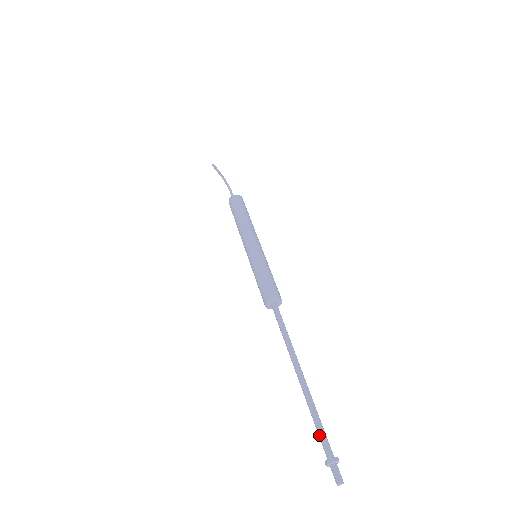
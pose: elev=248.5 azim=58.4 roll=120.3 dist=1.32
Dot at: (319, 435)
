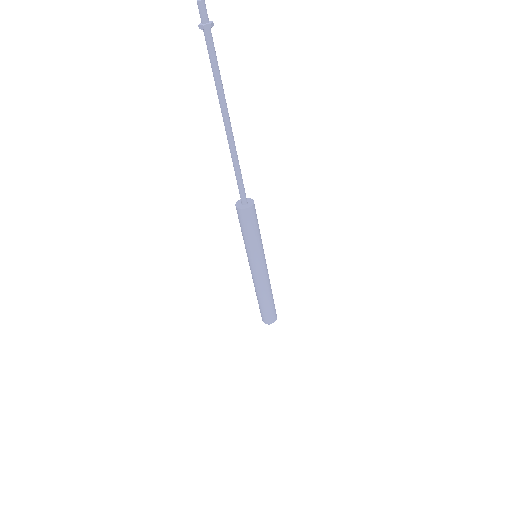
Dot at: (210, 56)
